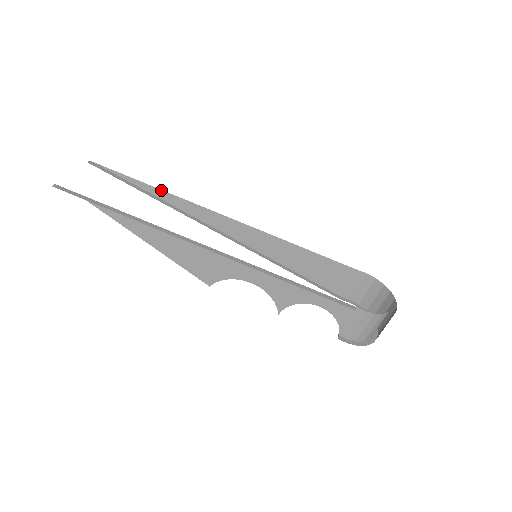
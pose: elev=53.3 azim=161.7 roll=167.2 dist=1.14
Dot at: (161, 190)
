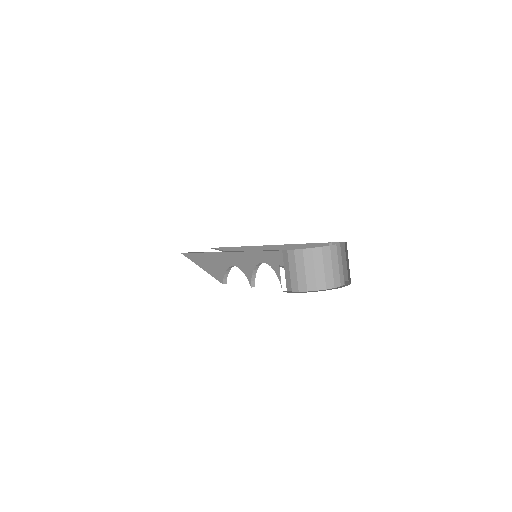
Dot at: (235, 247)
